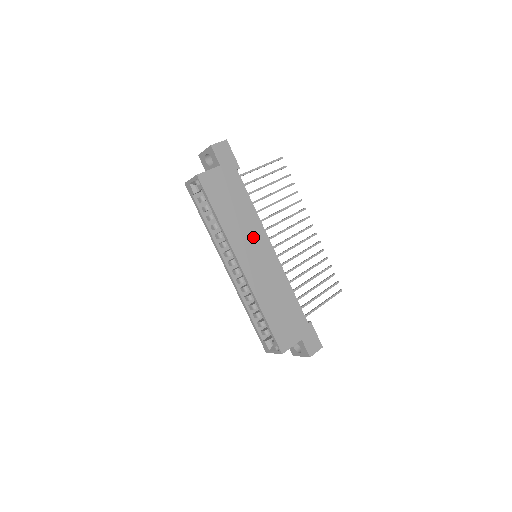
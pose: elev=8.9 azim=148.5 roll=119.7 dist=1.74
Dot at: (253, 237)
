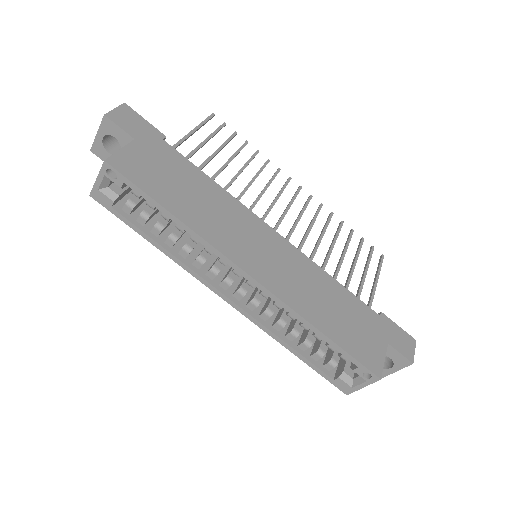
Dot at: (240, 225)
